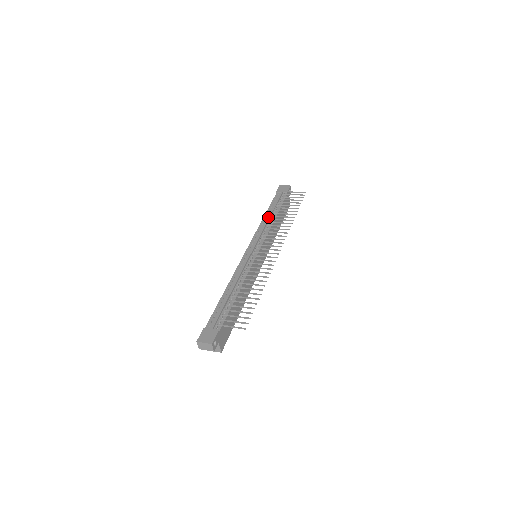
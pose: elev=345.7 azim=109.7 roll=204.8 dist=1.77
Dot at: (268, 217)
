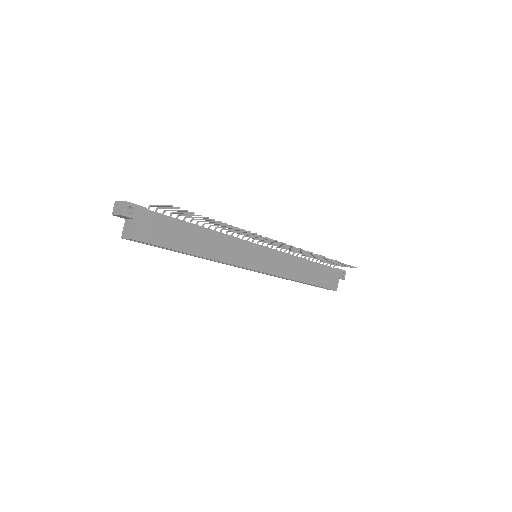
Dot at: occluded
